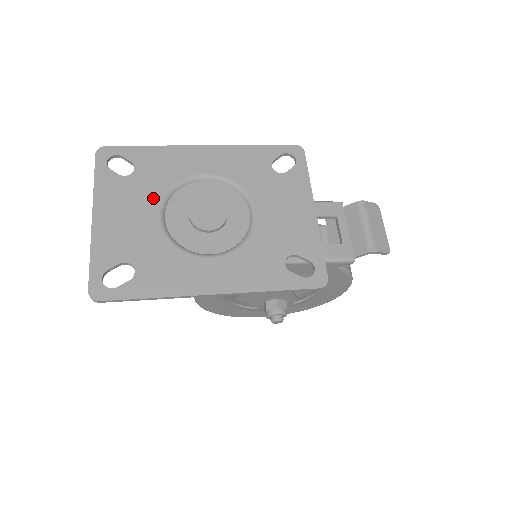
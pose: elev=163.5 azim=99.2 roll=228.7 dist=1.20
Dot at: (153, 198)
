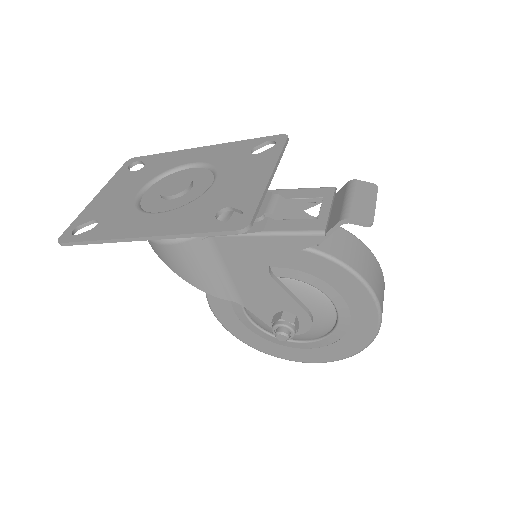
Dot at: (143, 181)
